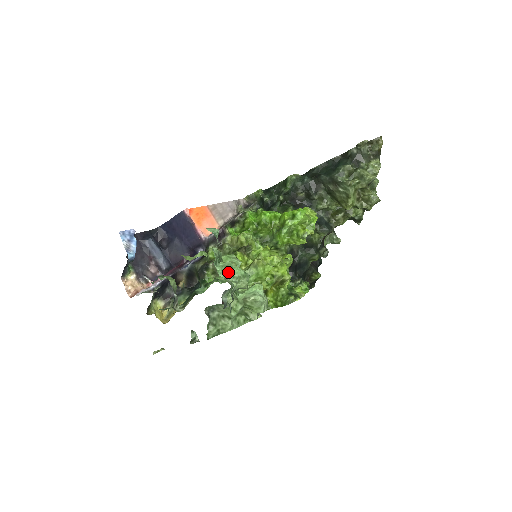
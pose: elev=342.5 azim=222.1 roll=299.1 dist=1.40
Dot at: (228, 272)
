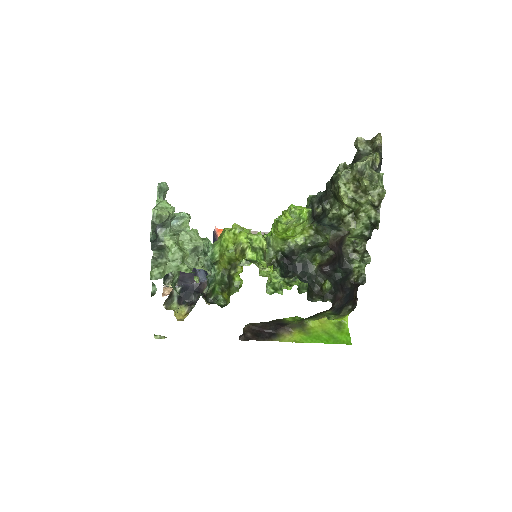
Dot at: (157, 205)
